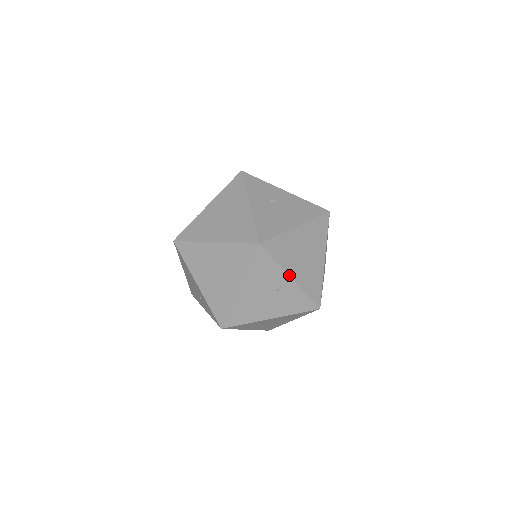
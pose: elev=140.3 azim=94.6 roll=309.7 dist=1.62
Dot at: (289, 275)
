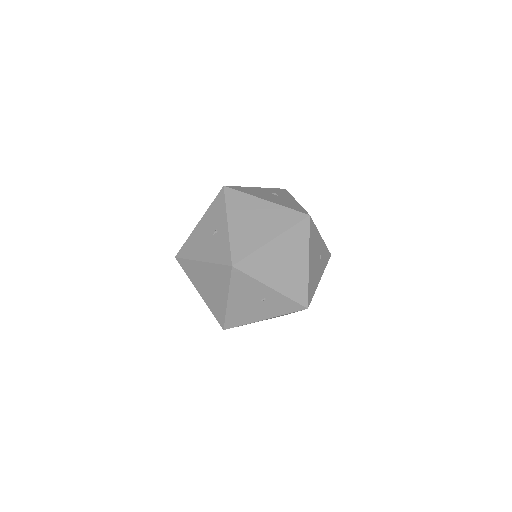
Dot at: (228, 220)
